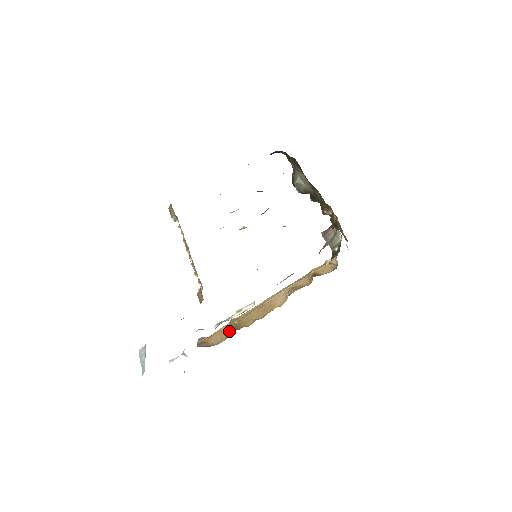
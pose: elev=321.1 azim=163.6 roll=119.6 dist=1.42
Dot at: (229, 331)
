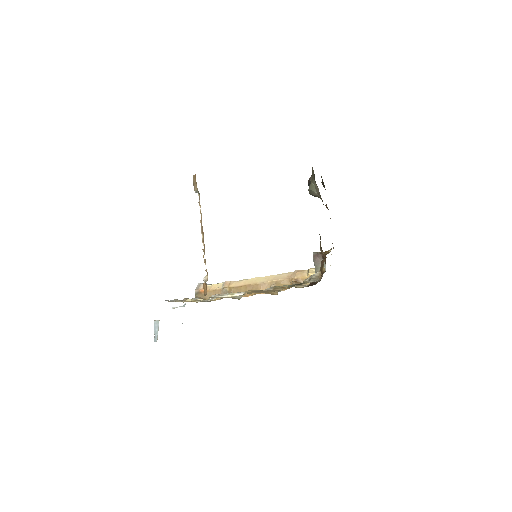
Dot at: occluded
